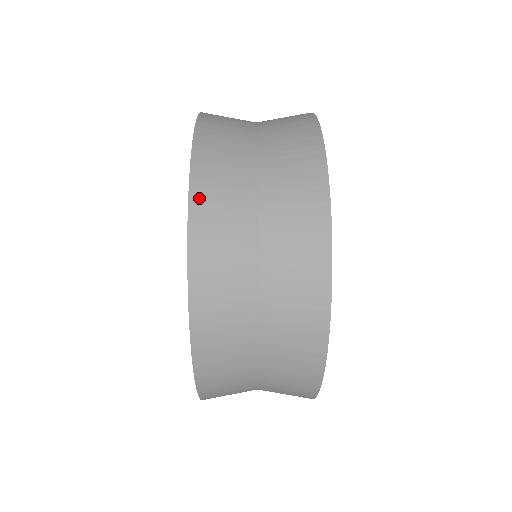
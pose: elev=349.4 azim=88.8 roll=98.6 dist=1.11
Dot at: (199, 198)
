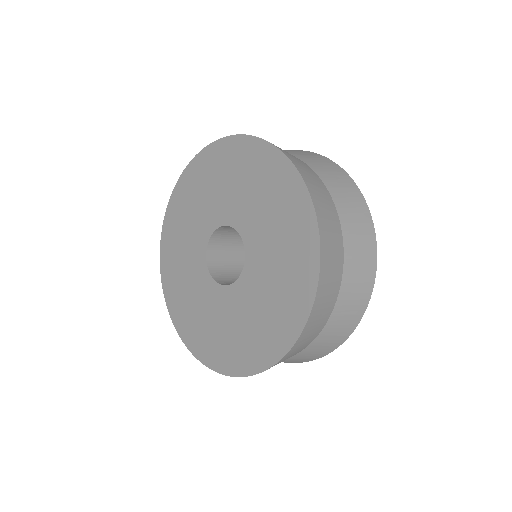
Dot at: (290, 158)
